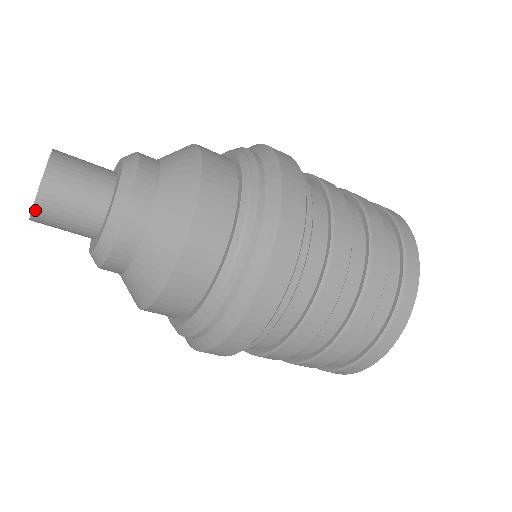
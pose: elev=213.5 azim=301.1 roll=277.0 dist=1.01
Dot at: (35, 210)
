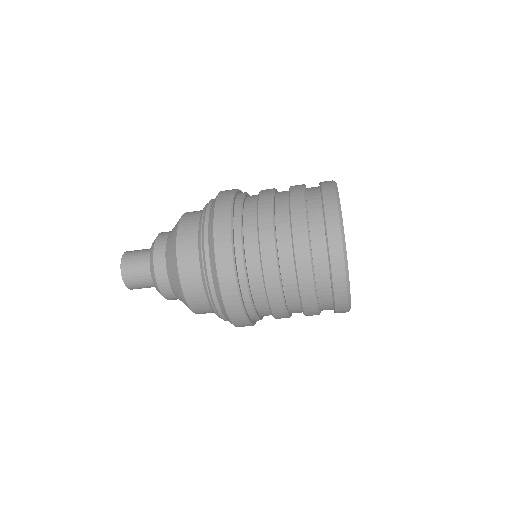
Dot at: (122, 267)
